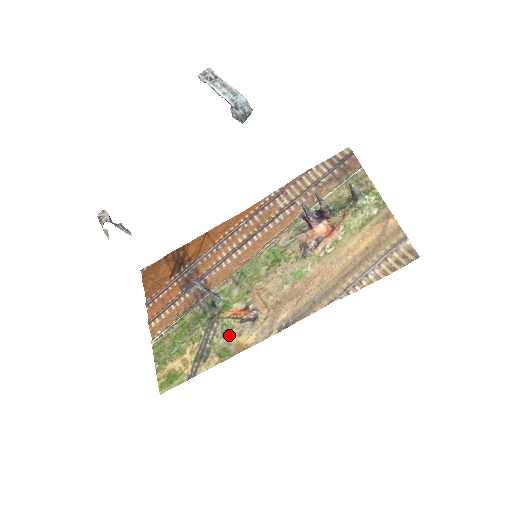
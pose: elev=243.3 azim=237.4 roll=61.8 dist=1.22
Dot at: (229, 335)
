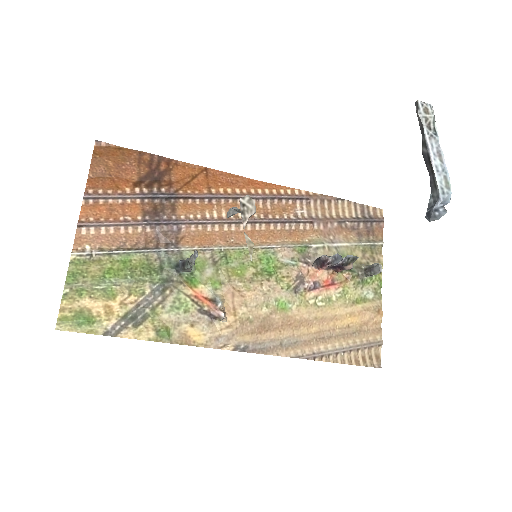
Dot at: (179, 316)
